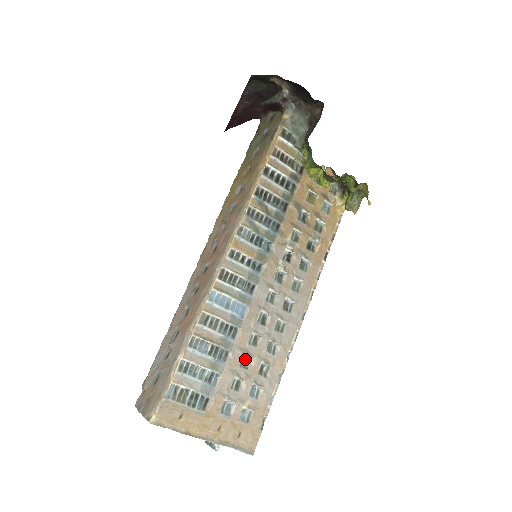
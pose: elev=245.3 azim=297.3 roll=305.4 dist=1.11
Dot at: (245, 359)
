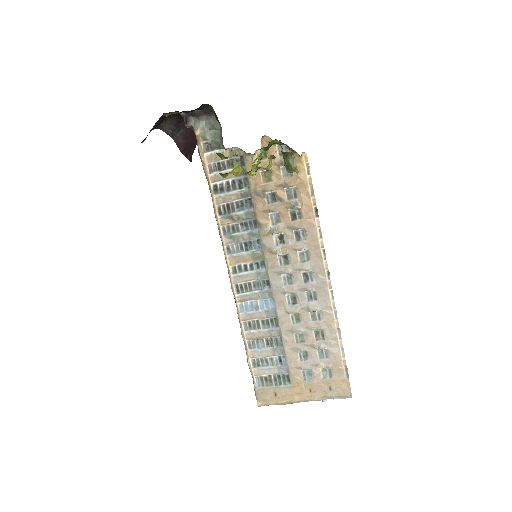
Dot at: (298, 335)
